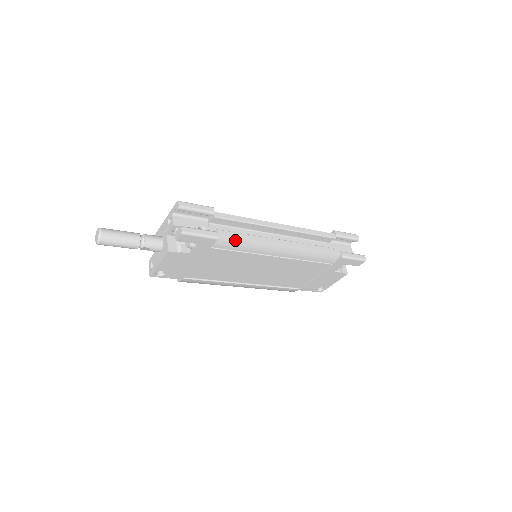
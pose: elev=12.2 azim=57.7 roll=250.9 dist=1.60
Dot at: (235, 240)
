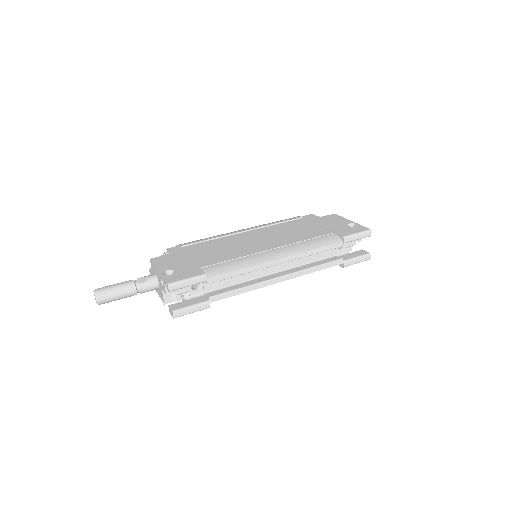
Dot at: (228, 297)
